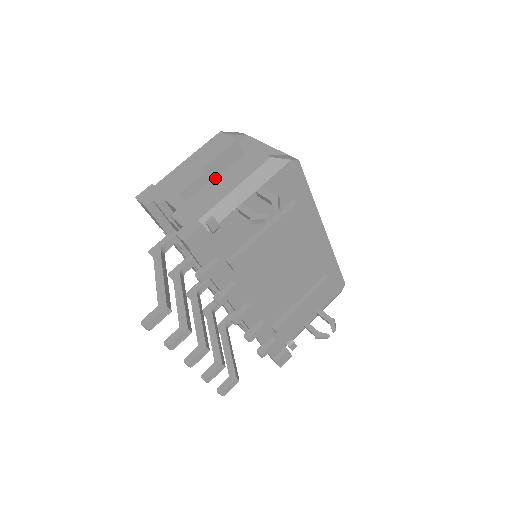
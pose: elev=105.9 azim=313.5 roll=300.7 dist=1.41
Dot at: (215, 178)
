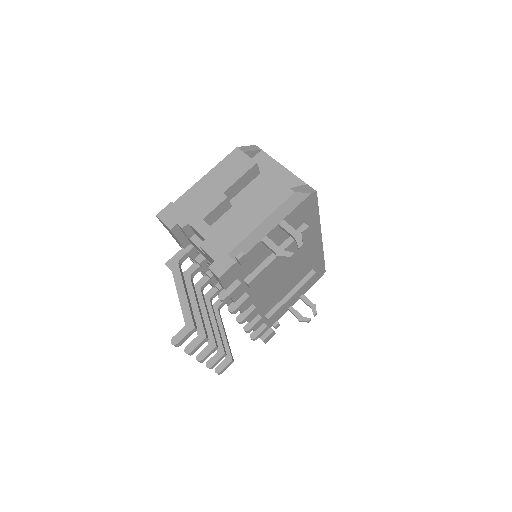
Dot at: (233, 197)
